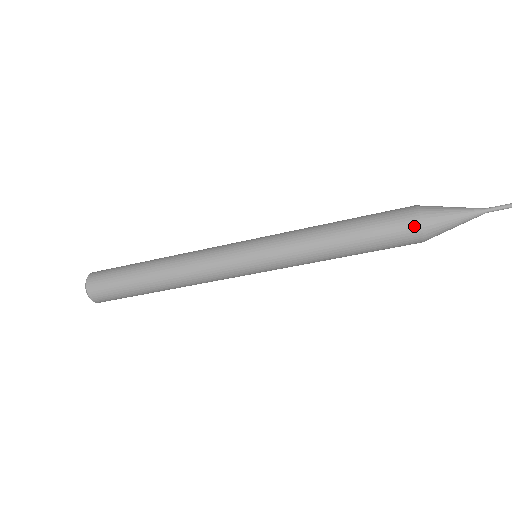
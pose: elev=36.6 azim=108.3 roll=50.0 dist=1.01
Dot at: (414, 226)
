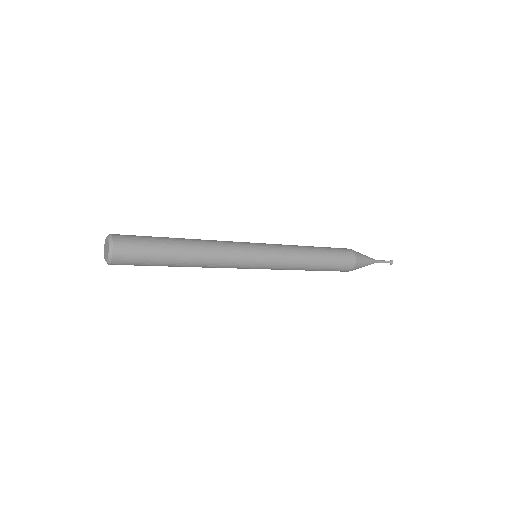
Dot at: (353, 261)
